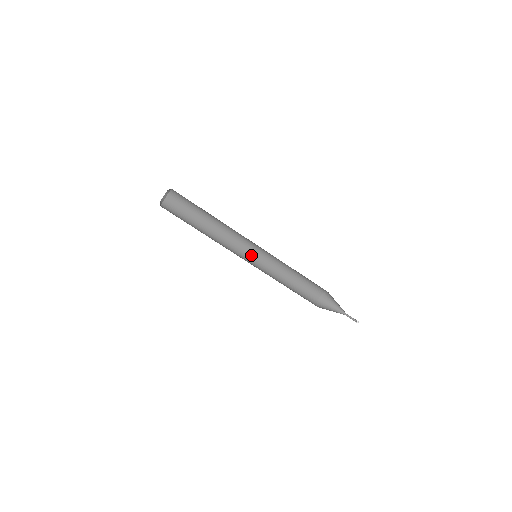
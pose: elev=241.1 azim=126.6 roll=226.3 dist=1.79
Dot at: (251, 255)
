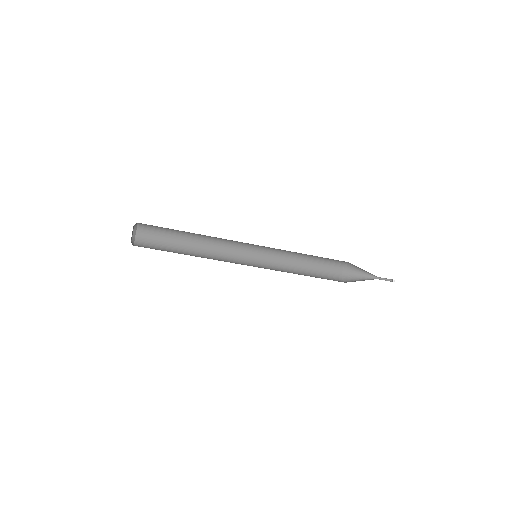
Dot at: (253, 249)
